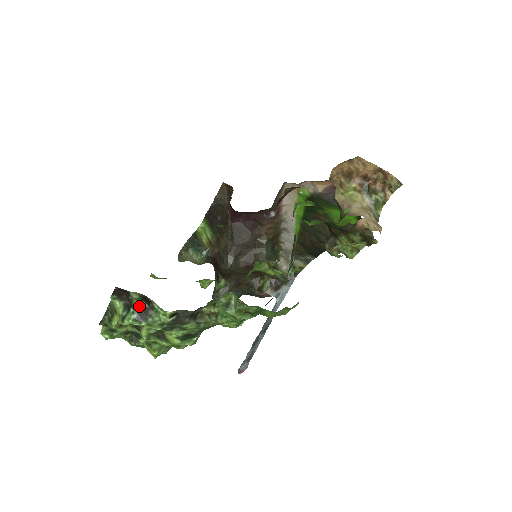
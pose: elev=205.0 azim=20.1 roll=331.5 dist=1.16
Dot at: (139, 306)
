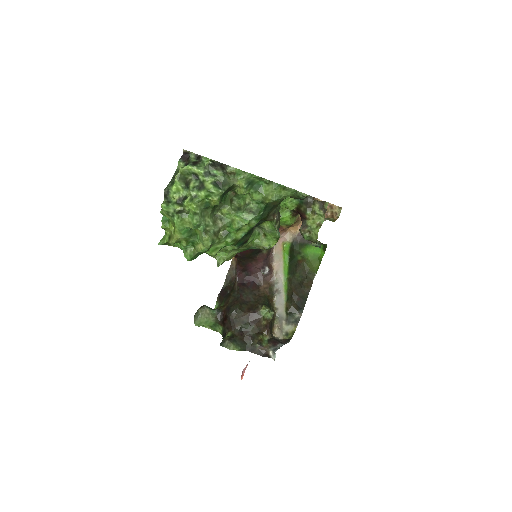
Dot at: (194, 161)
